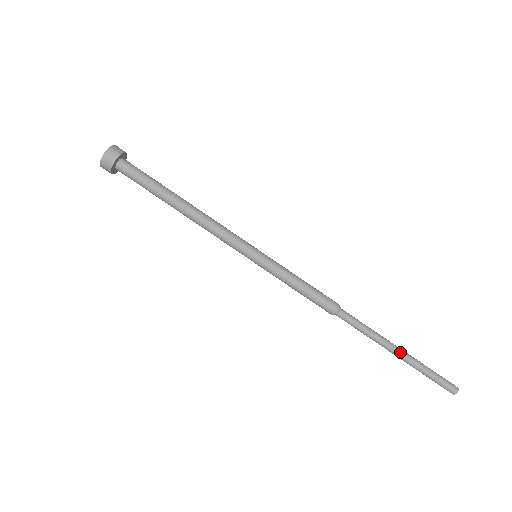
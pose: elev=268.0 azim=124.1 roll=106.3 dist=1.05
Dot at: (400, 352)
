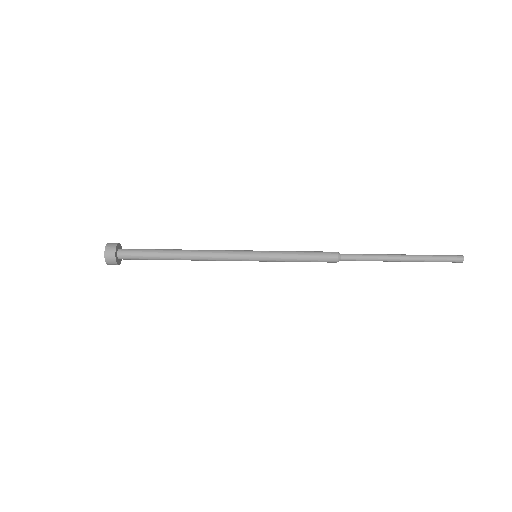
Dot at: (403, 255)
